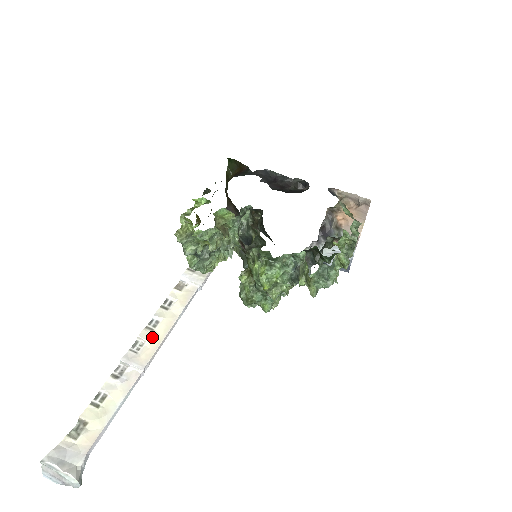
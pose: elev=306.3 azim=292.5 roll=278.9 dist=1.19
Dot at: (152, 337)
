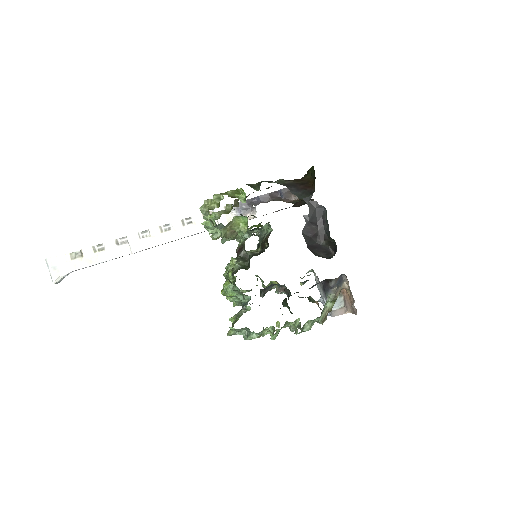
Dot at: (157, 237)
